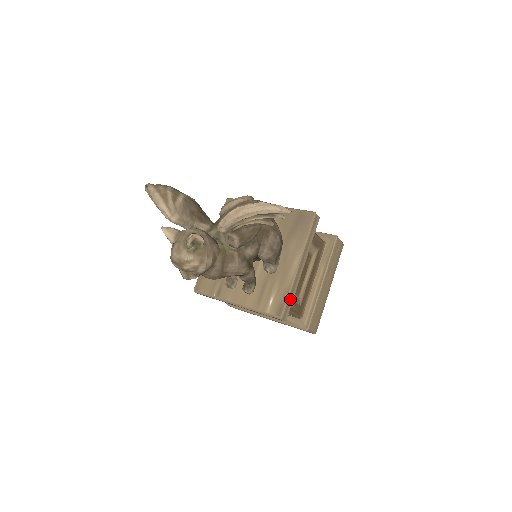
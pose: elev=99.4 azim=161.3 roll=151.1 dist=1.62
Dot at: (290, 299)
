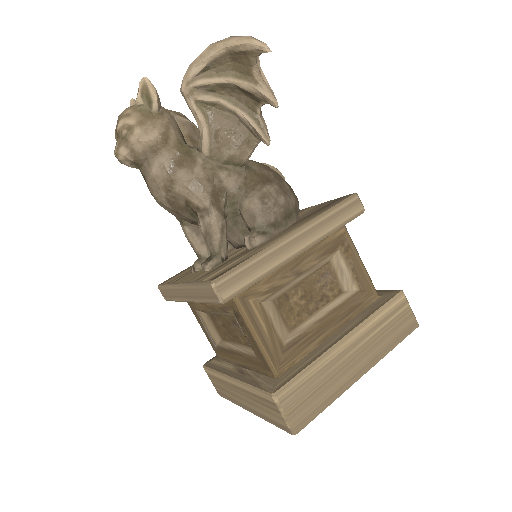
Dot at: (249, 271)
